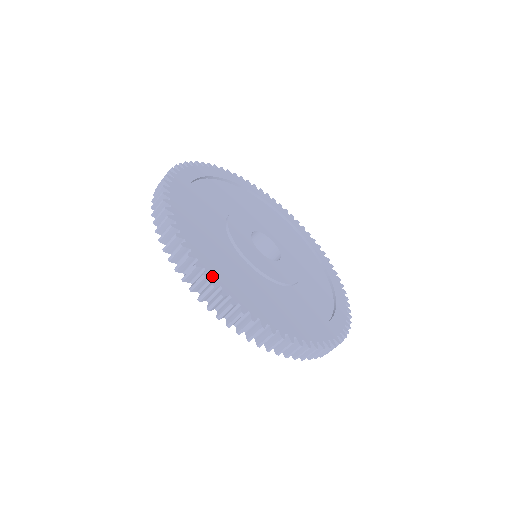
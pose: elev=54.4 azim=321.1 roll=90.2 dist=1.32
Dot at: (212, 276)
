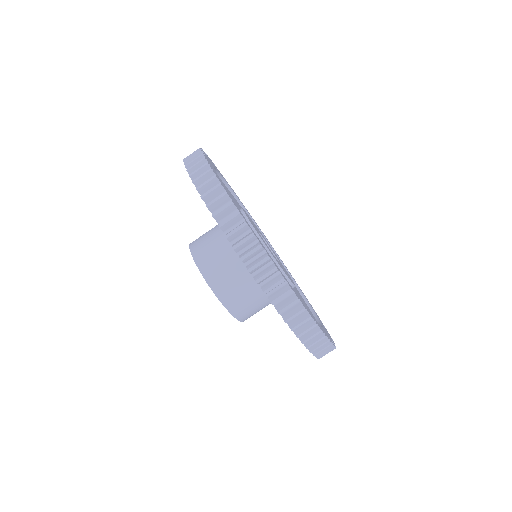
Dot at: (238, 209)
